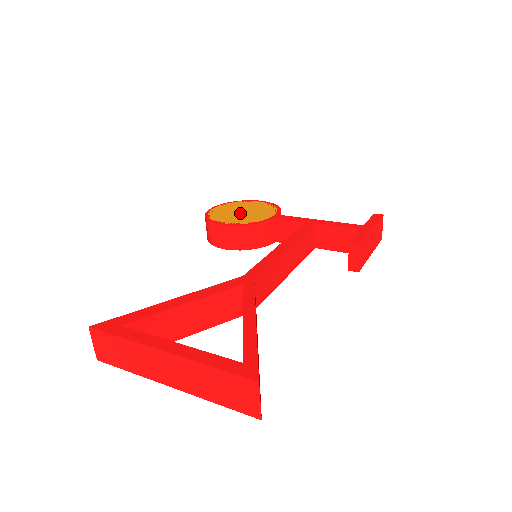
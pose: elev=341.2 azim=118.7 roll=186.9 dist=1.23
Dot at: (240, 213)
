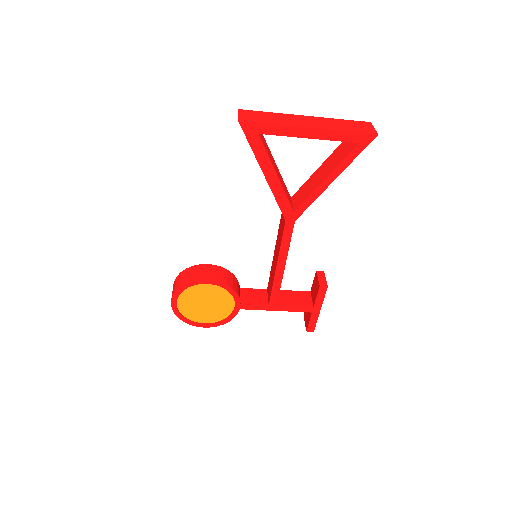
Dot at: occluded
